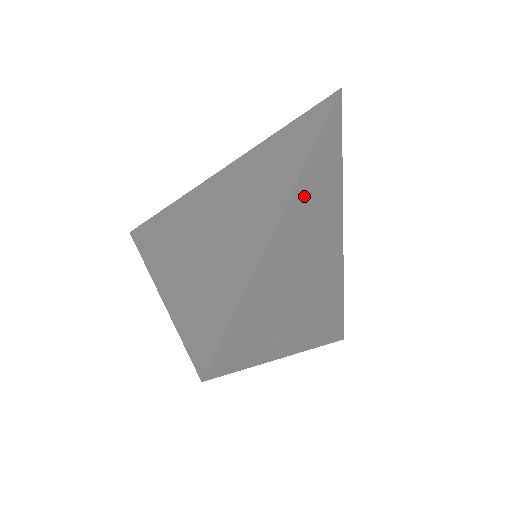
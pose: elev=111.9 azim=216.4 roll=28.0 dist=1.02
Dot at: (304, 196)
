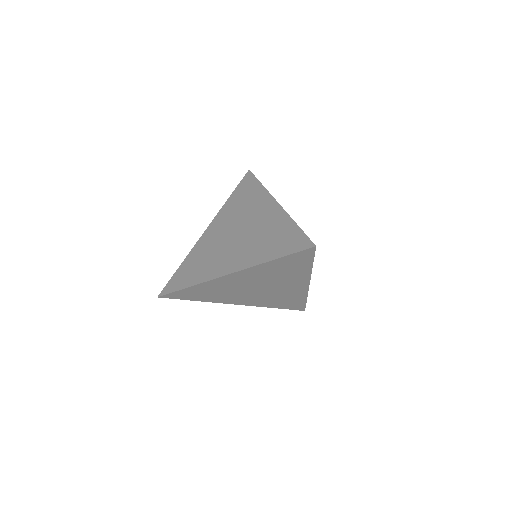
Dot at: occluded
